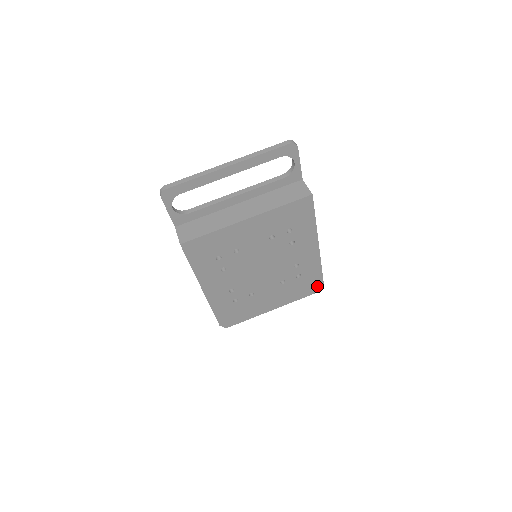
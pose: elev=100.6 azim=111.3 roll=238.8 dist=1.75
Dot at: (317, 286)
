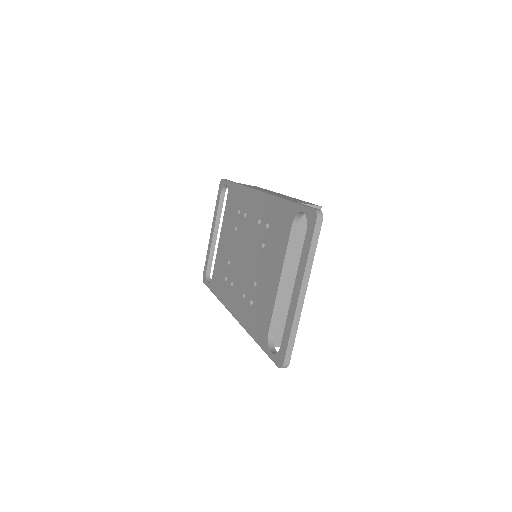
Dot at: occluded
